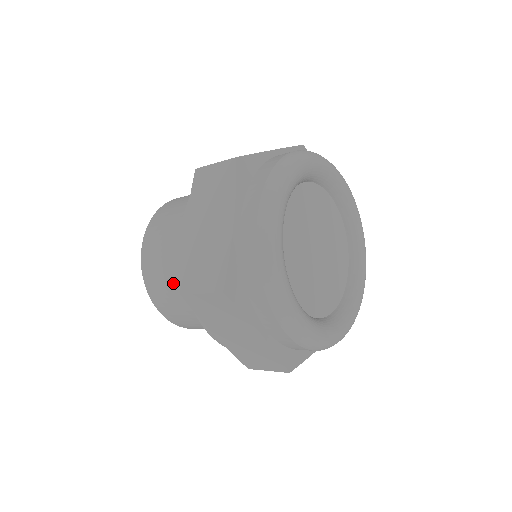
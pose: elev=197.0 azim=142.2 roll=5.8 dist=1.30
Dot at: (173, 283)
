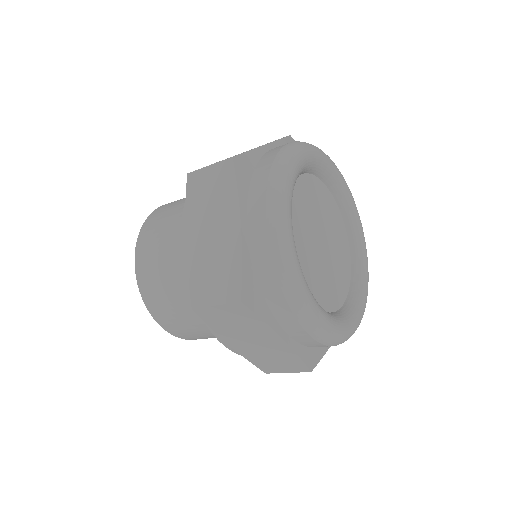
Dot at: (173, 216)
